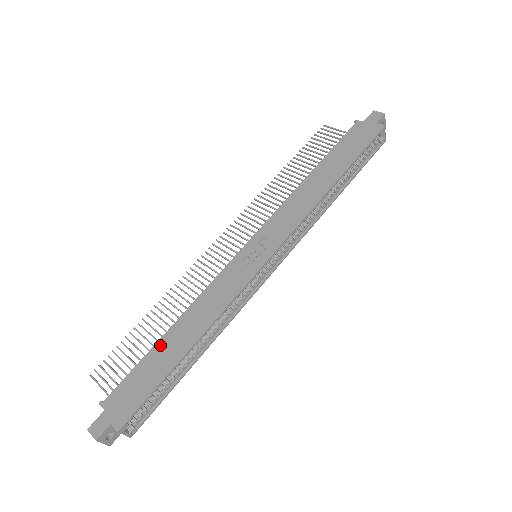
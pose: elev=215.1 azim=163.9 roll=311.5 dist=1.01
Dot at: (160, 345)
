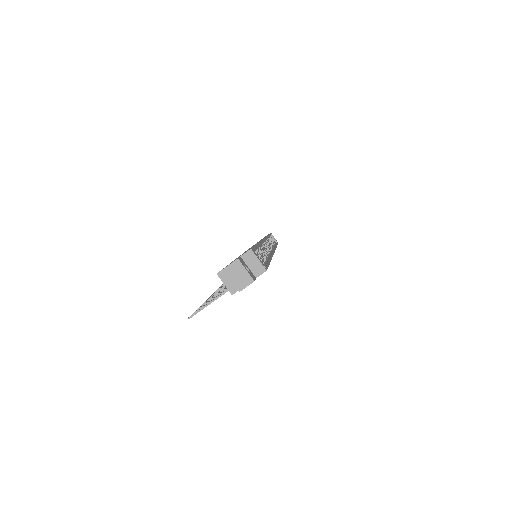
Dot at: occluded
